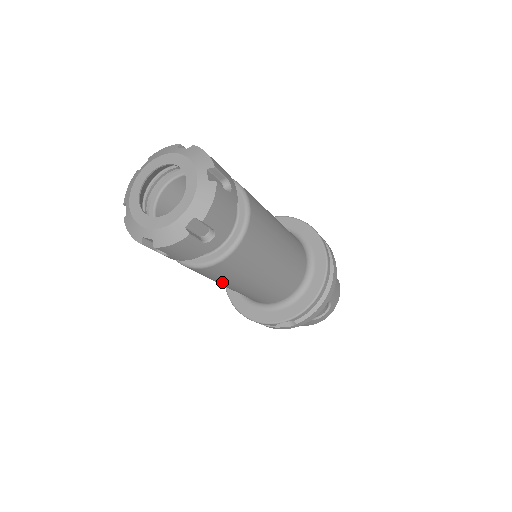
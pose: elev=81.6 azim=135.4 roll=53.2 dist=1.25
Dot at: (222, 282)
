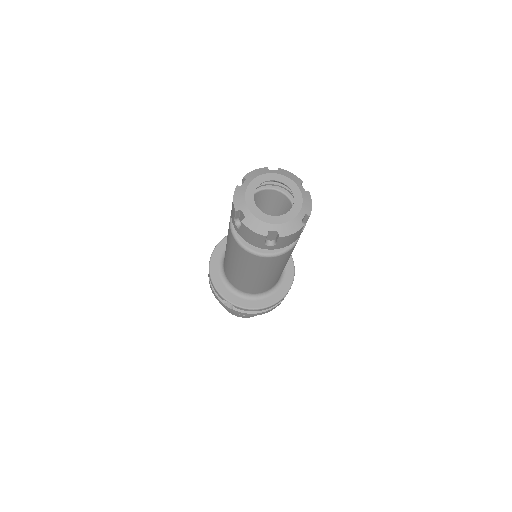
Dot at: (234, 258)
